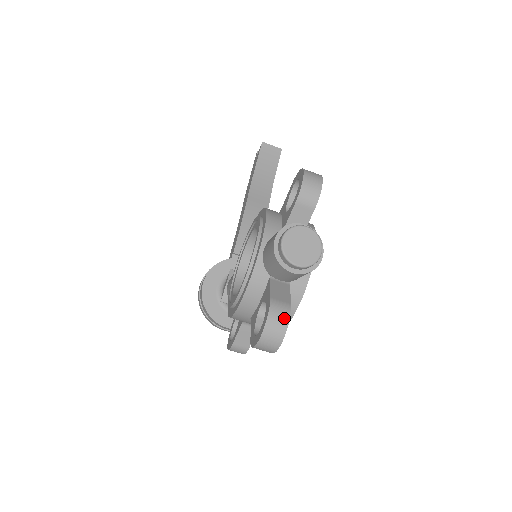
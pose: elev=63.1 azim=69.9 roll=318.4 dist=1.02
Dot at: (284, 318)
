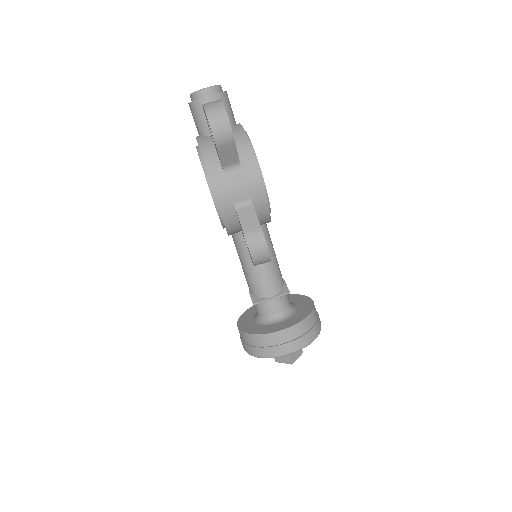
Dot at: (216, 101)
